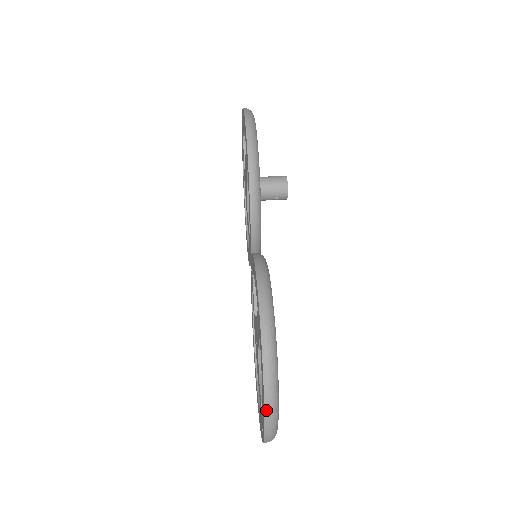
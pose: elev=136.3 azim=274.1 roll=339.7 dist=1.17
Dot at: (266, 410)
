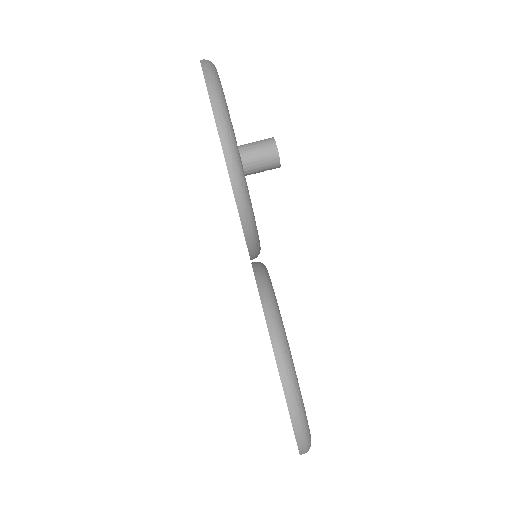
Dot at: (301, 453)
